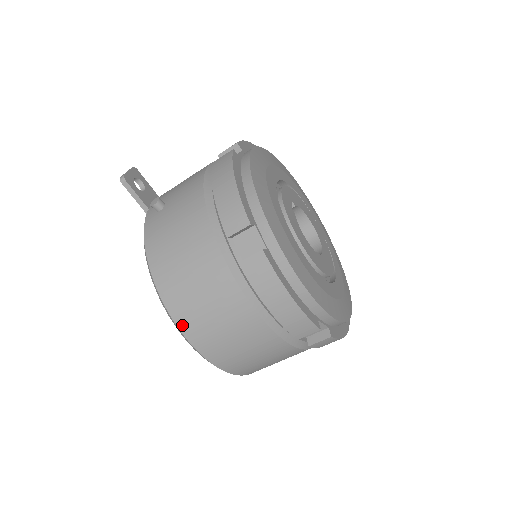
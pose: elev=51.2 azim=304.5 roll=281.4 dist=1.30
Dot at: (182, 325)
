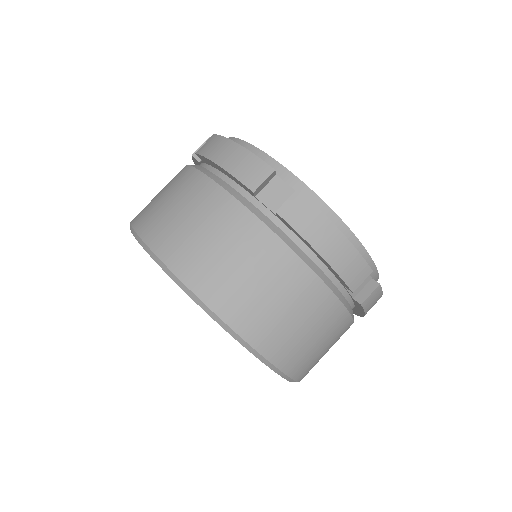
Dot at: (140, 227)
